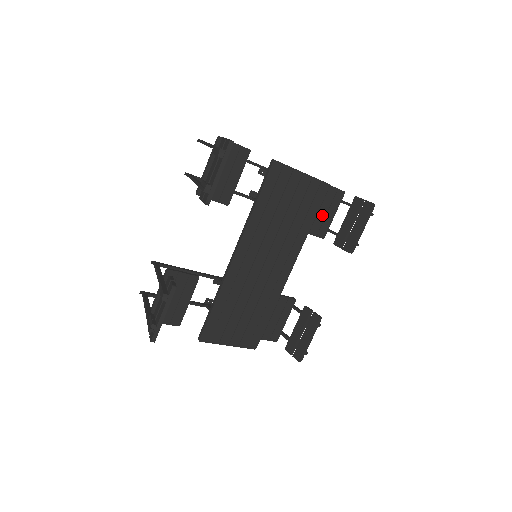
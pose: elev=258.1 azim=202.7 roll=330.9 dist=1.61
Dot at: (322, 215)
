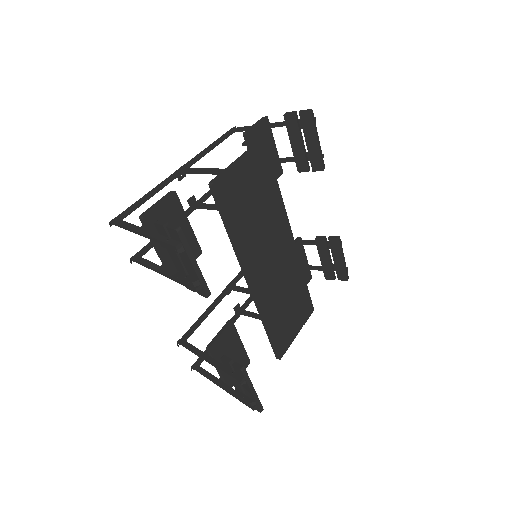
Dot at: occluded
